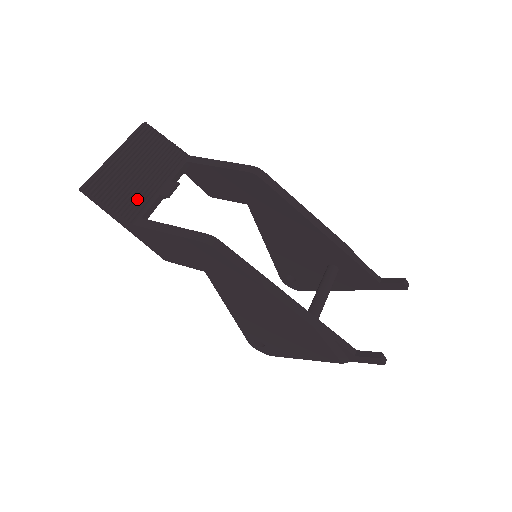
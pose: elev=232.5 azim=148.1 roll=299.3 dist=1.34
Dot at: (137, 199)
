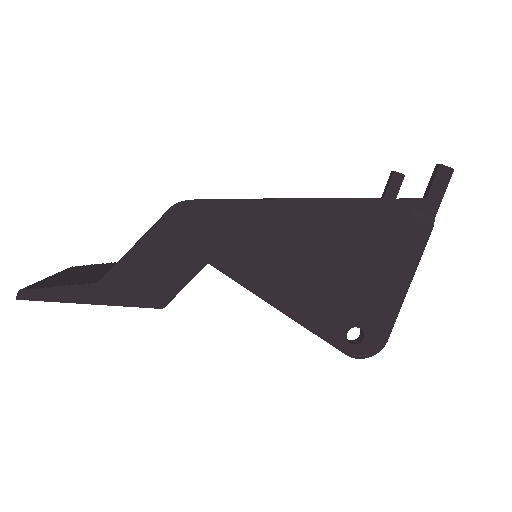
Dot at: (91, 278)
